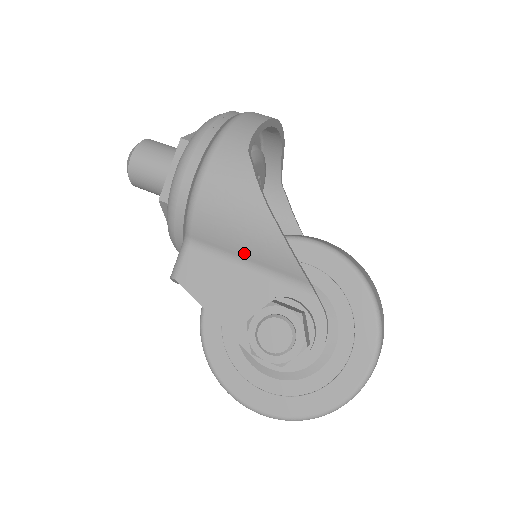
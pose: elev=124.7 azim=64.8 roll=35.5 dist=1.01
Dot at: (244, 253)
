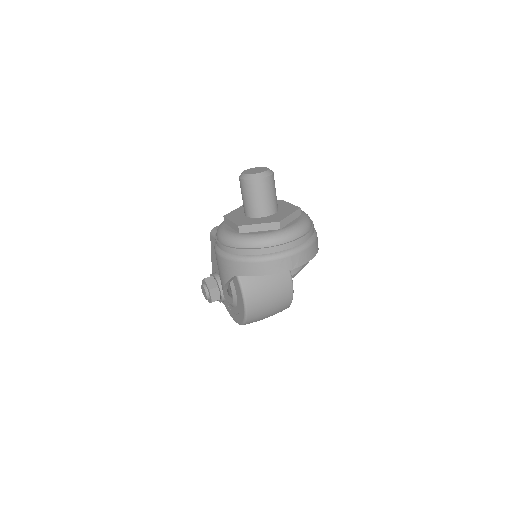
Dot at: occluded
